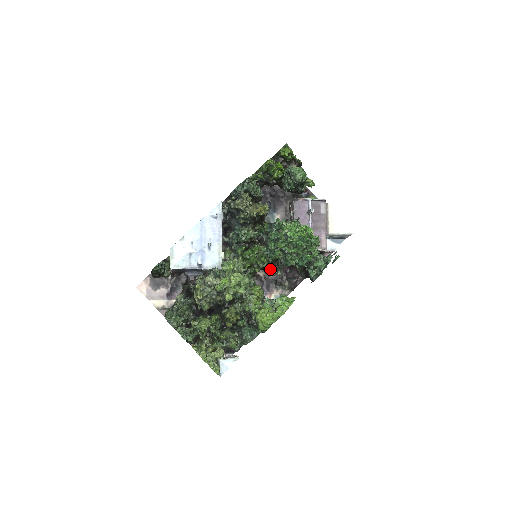
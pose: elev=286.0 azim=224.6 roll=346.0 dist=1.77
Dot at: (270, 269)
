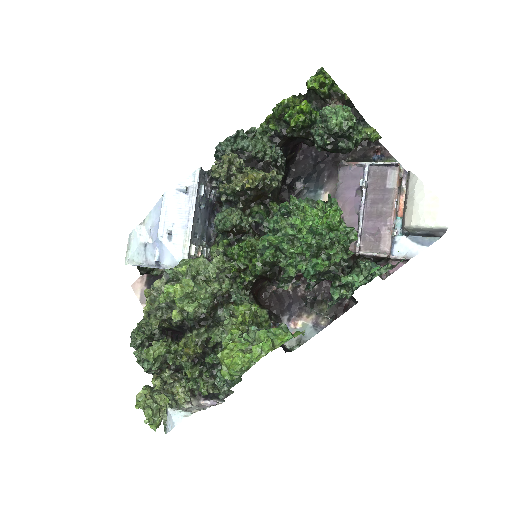
Dot at: (272, 279)
